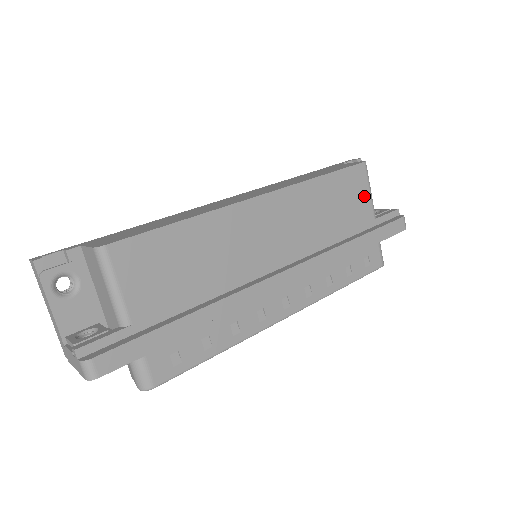
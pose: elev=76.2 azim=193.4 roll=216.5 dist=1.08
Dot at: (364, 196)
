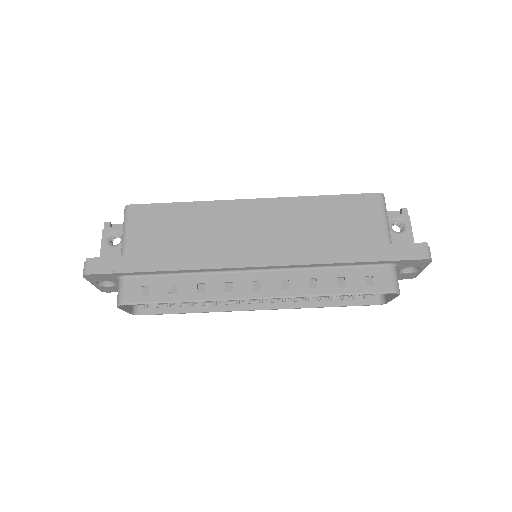
Dot at: (374, 221)
